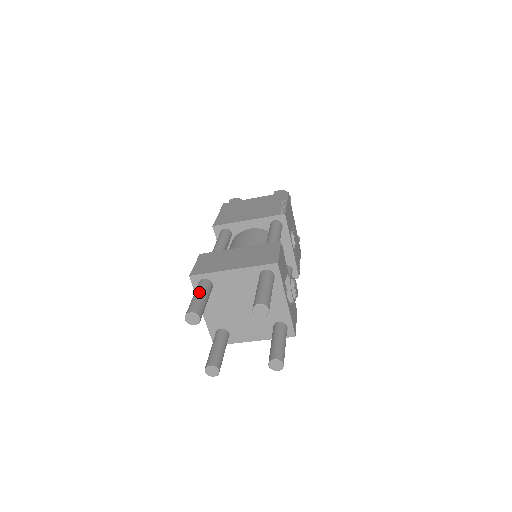
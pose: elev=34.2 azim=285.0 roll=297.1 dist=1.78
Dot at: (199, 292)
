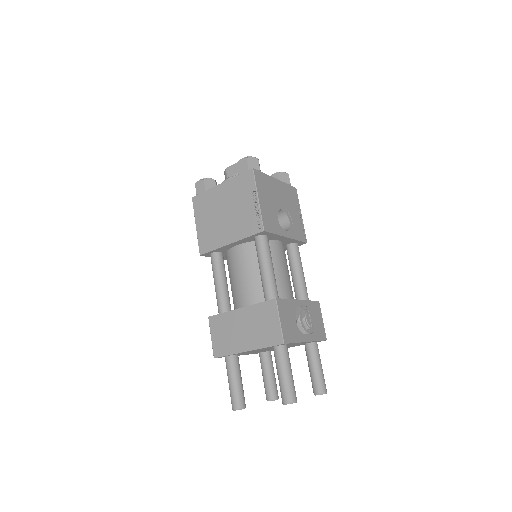
Dot at: (231, 378)
